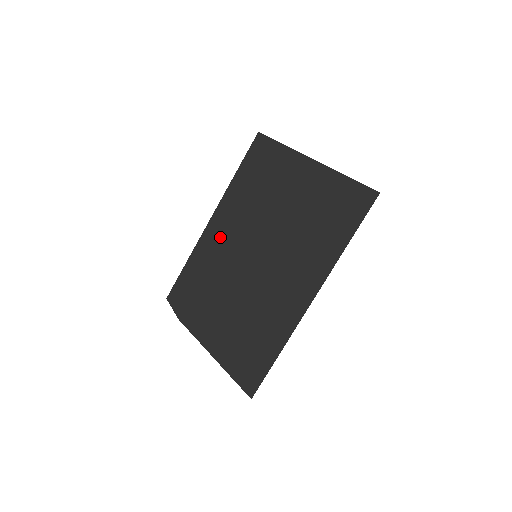
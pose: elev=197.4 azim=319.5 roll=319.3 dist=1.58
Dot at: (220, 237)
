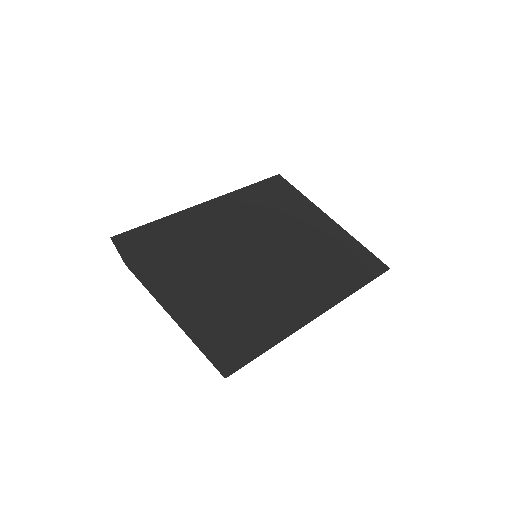
Dot at: (215, 221)
